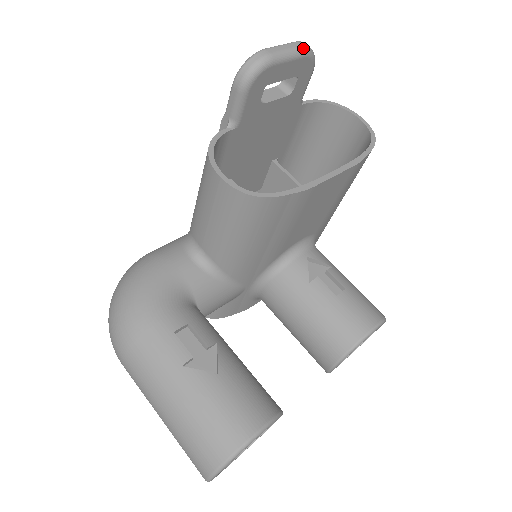
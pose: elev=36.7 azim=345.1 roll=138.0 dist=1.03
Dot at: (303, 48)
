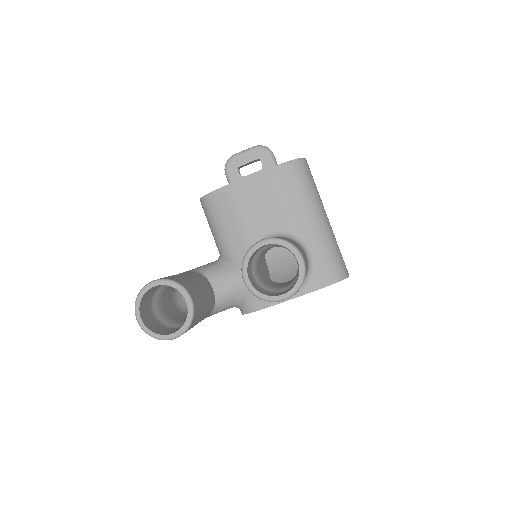
Dot at: (254, 146)
